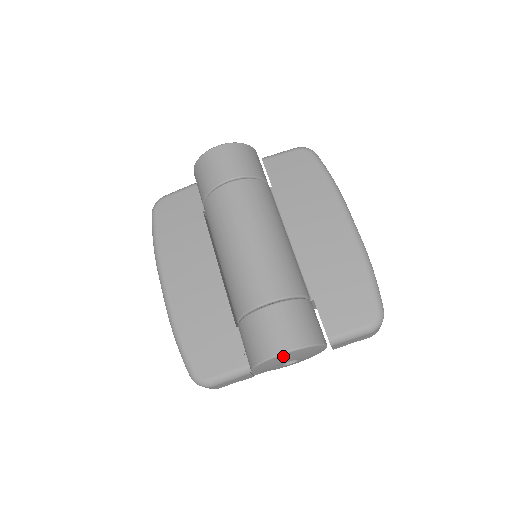
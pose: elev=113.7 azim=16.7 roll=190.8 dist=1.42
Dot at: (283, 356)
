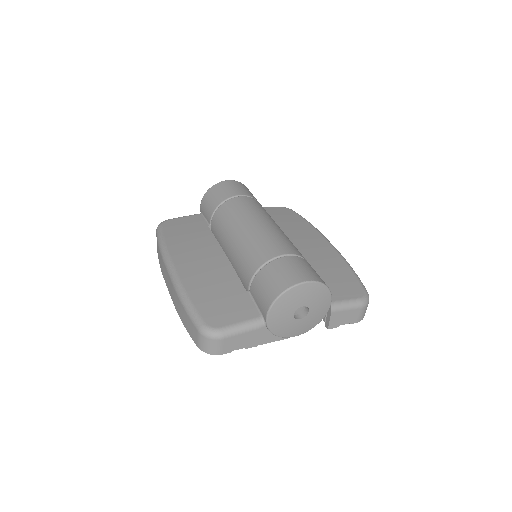
Dot at: (303, 287)
